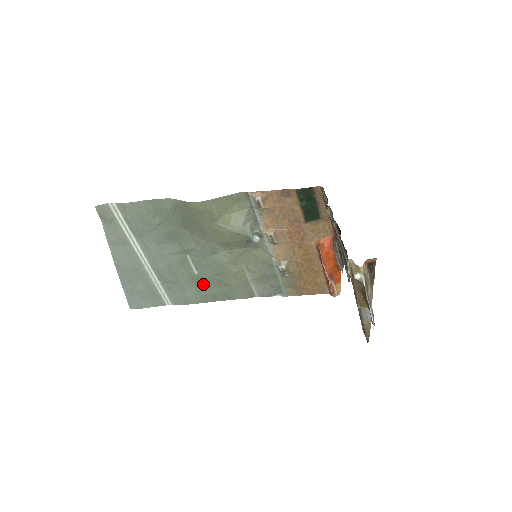
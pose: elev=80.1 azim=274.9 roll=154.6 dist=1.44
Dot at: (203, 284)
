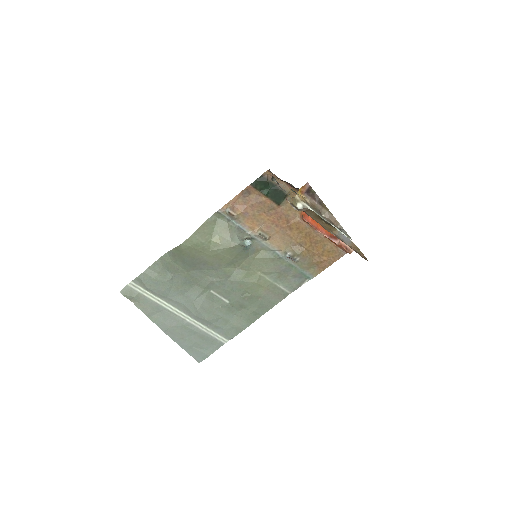
Dot at: (240, 308)
